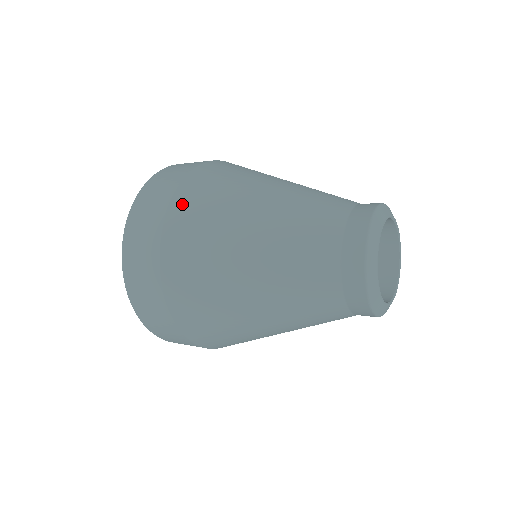
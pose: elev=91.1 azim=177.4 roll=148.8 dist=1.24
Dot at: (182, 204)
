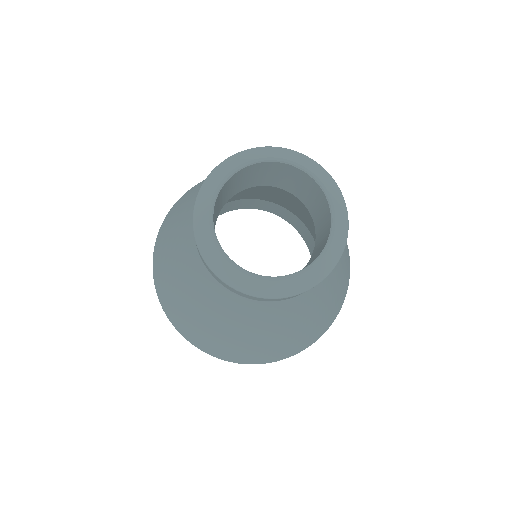
Dot at: occluded
